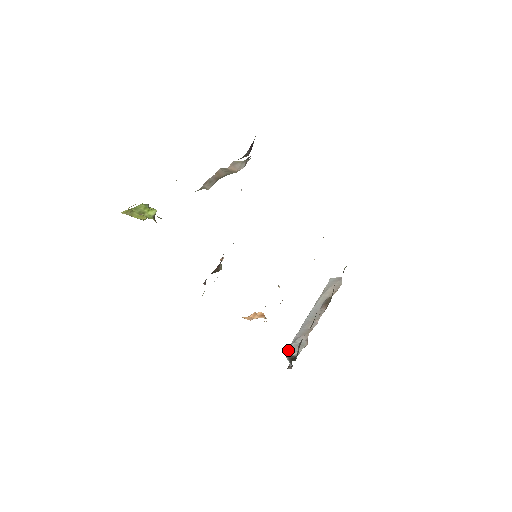
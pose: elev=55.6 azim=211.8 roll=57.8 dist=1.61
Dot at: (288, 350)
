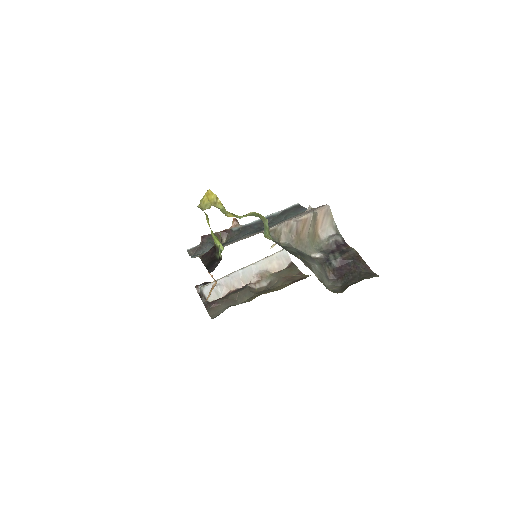
Dot at: (207, 288)
